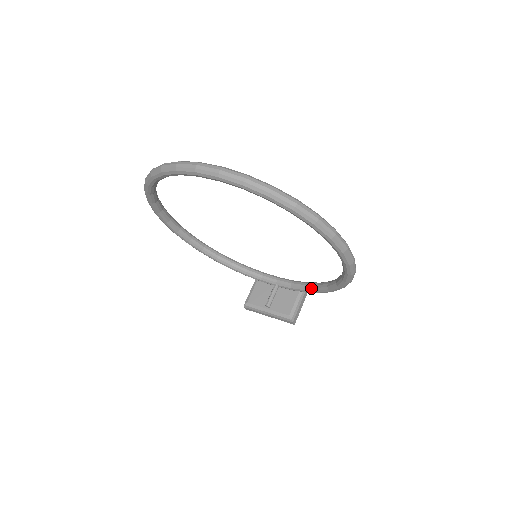
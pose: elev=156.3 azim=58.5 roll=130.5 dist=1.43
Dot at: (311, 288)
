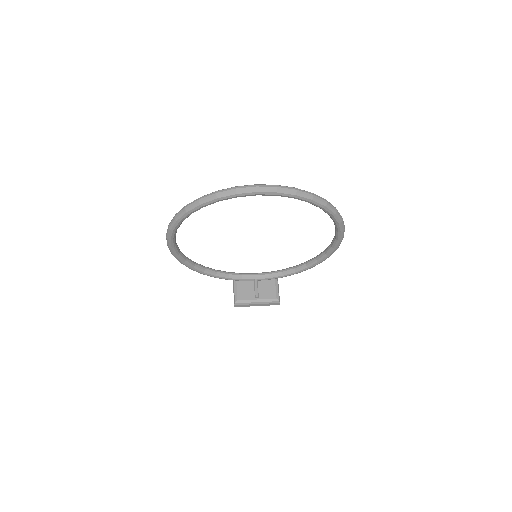
Dot at: (289, 272)
